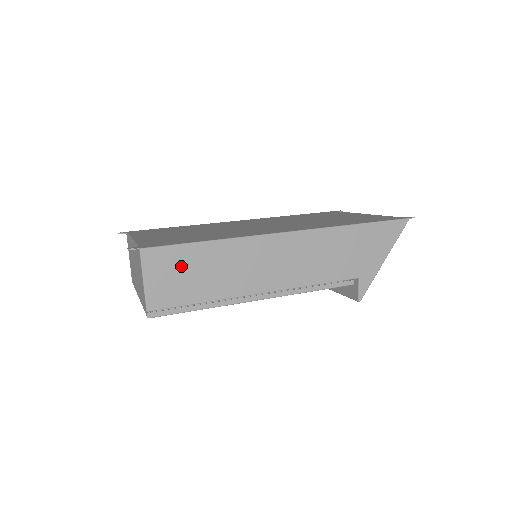
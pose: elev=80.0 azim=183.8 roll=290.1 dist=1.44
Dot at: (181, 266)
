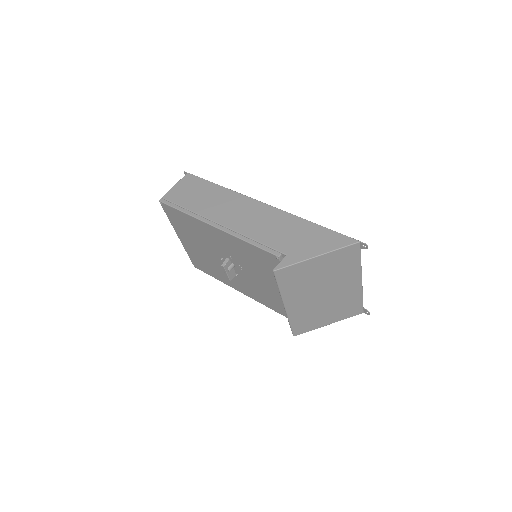
Dot at: (195, 188)
